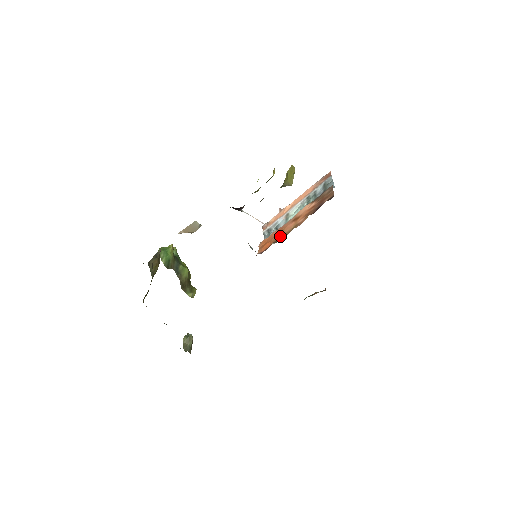
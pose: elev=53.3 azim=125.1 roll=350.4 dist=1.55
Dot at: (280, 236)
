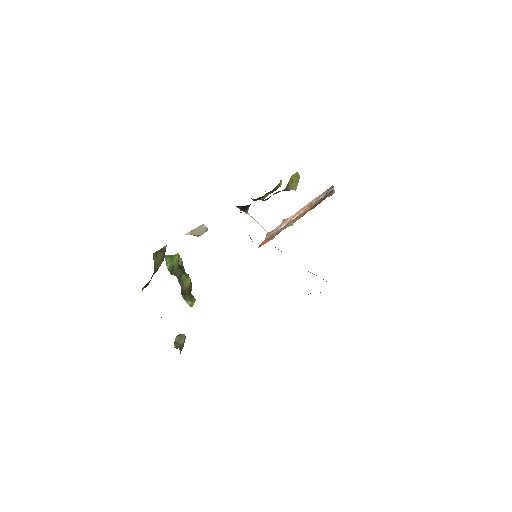
Dot at: (280, 231)
